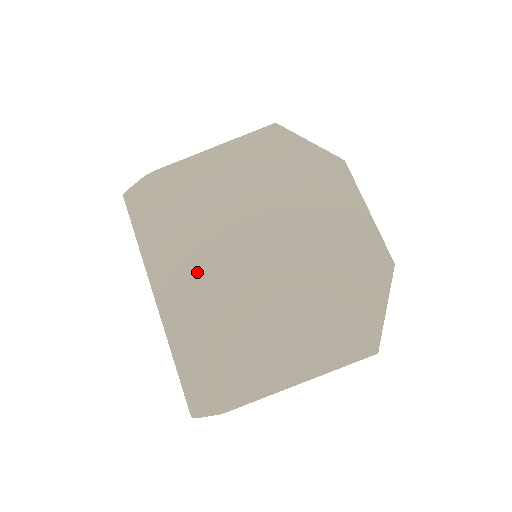
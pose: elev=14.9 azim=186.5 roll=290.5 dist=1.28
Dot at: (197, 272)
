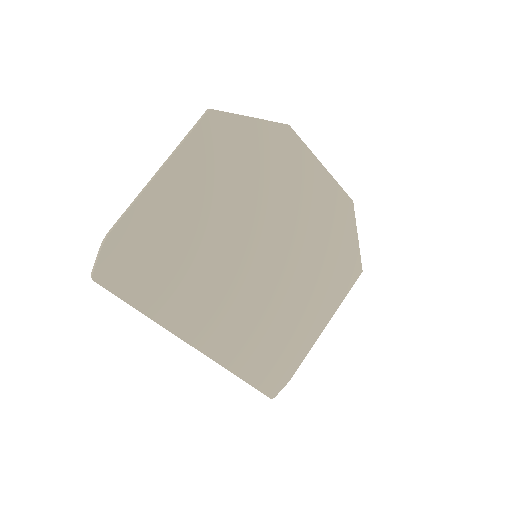
Dot at: (218, 302)
